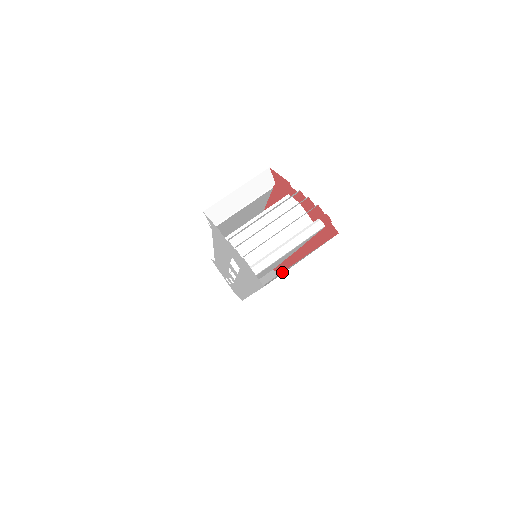
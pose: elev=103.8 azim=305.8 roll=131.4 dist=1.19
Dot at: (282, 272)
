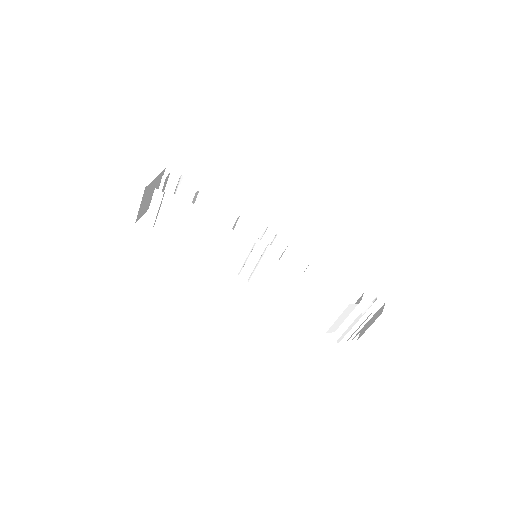
Dot at: occluded
